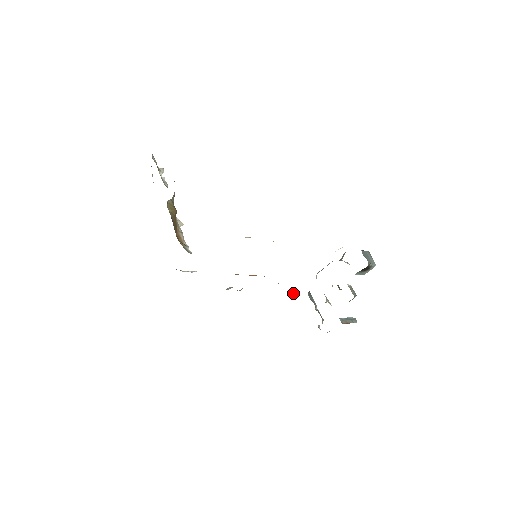
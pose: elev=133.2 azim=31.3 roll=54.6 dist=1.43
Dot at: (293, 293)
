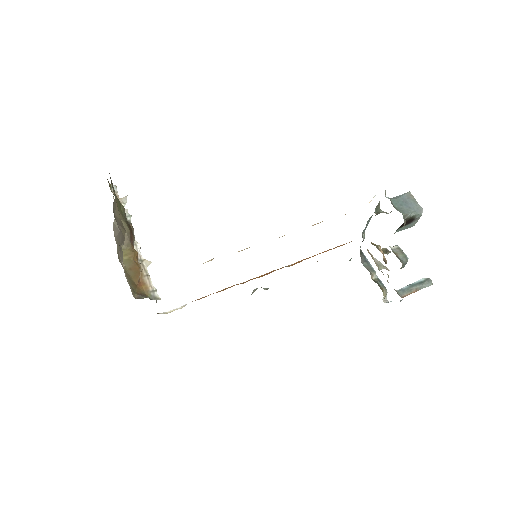
Dot at: occluded
